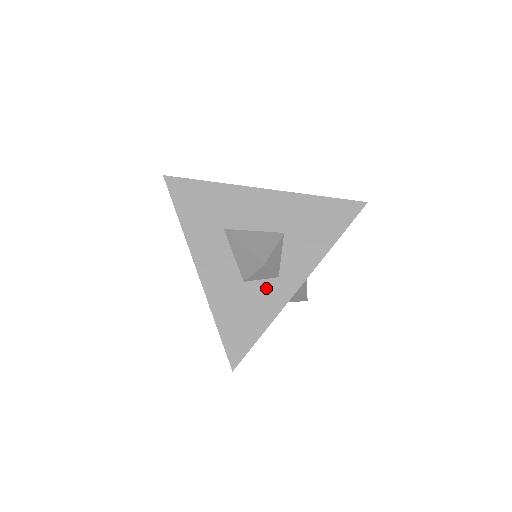
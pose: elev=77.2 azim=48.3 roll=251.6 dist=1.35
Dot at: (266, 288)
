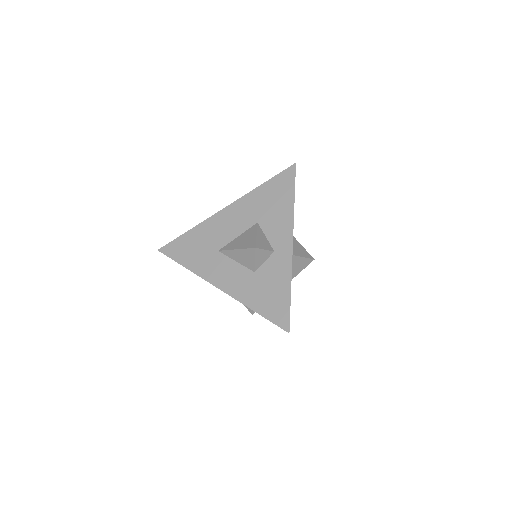
Dot at: (271, 264)
